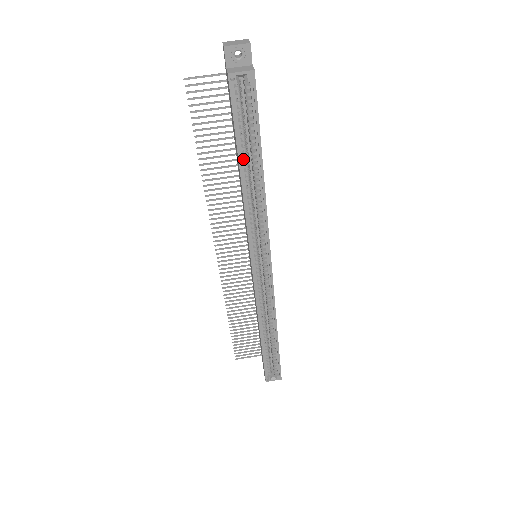
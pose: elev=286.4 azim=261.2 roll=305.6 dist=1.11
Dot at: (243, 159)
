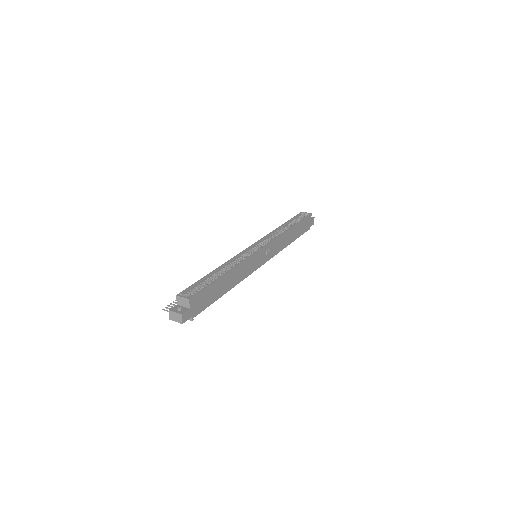
Dot at: (287, 225)
